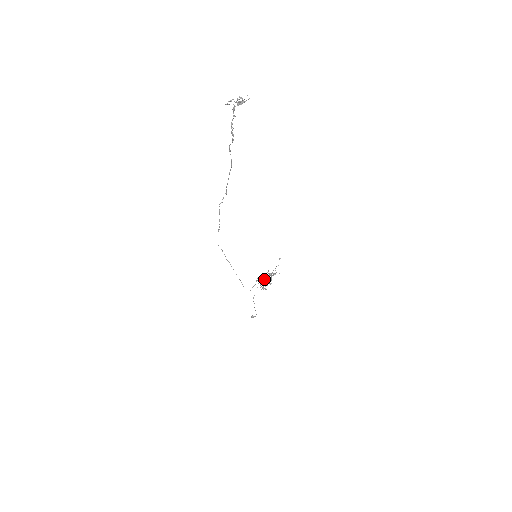
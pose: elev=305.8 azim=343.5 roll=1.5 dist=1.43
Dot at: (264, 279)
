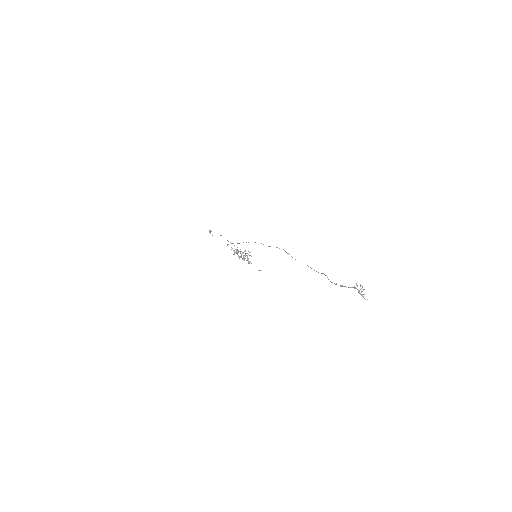
Dot at: (241, 256)
